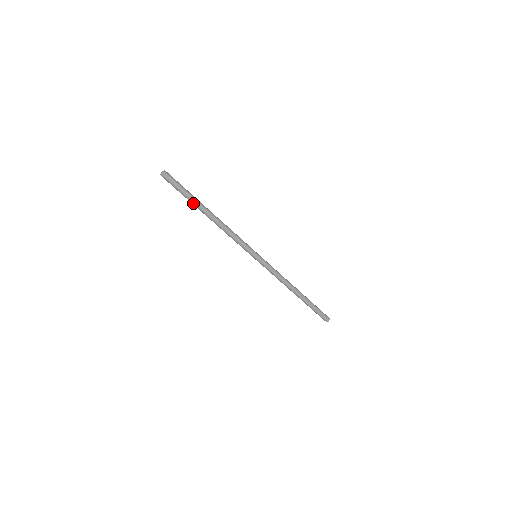
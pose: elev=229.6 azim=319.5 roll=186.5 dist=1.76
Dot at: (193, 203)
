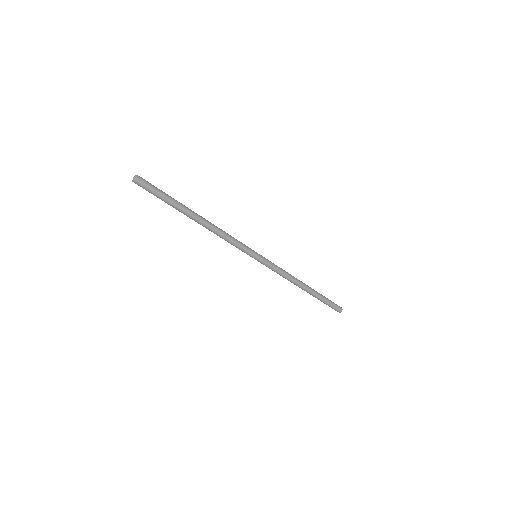
Dot at: (175, 208)
